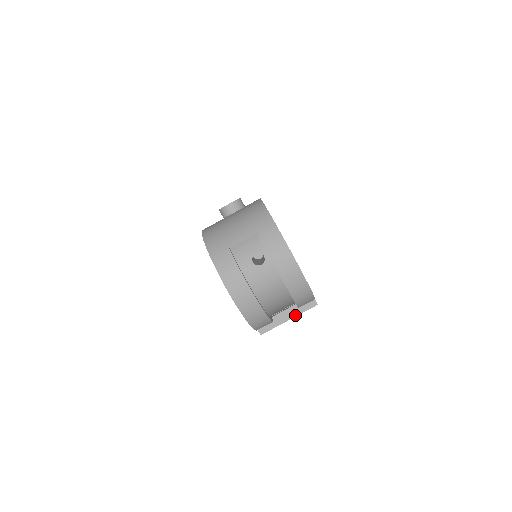
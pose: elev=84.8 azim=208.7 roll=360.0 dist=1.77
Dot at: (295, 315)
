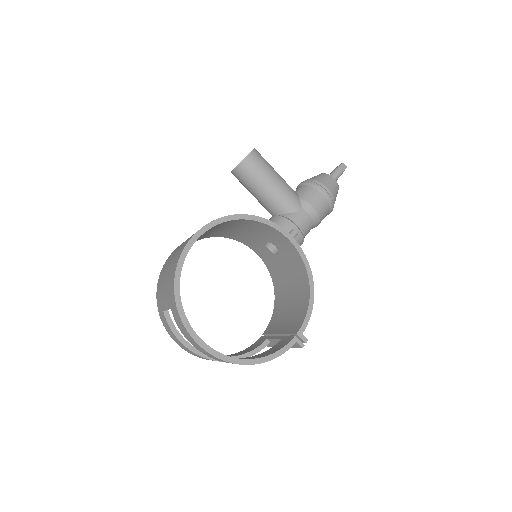
Dot at: occluded
